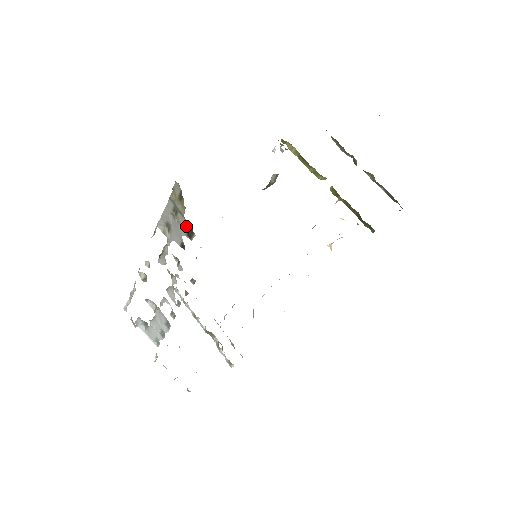
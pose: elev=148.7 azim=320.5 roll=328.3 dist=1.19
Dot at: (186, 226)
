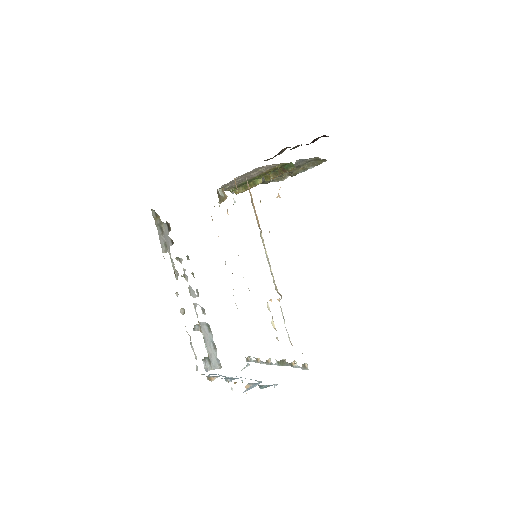
Dot at: (166, 227)
